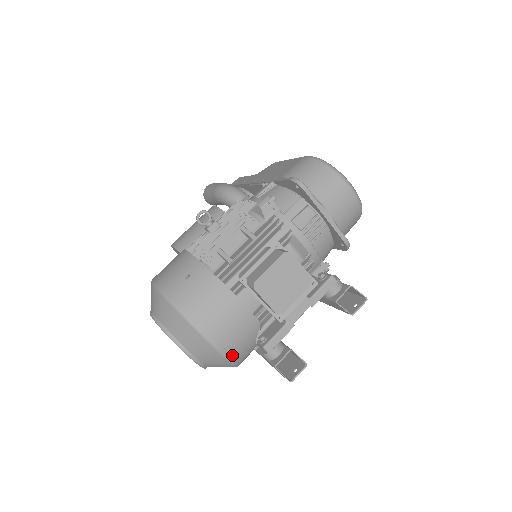
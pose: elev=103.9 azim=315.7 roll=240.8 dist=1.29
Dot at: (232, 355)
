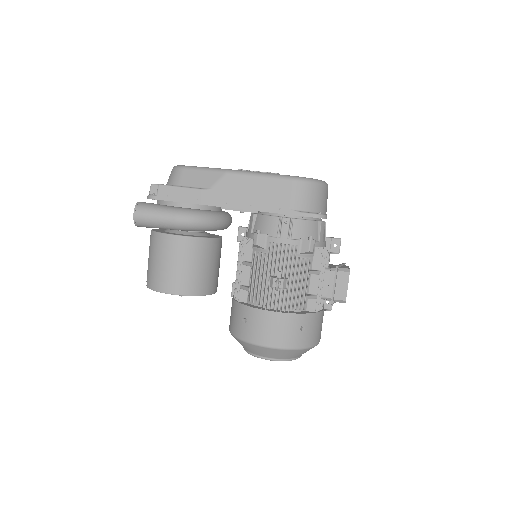
Dot at: occluded
